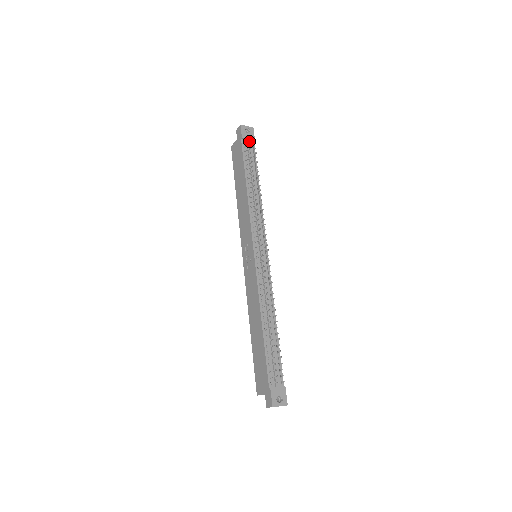
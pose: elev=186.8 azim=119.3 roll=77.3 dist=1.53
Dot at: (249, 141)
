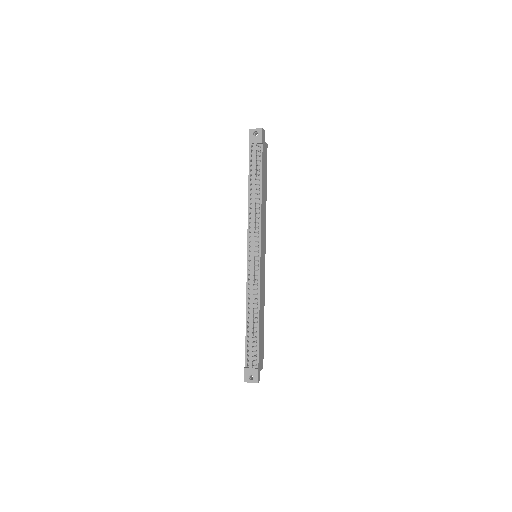
Dot at: occluded
